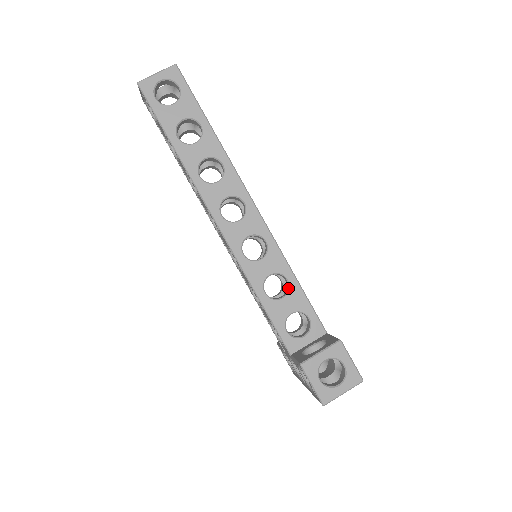
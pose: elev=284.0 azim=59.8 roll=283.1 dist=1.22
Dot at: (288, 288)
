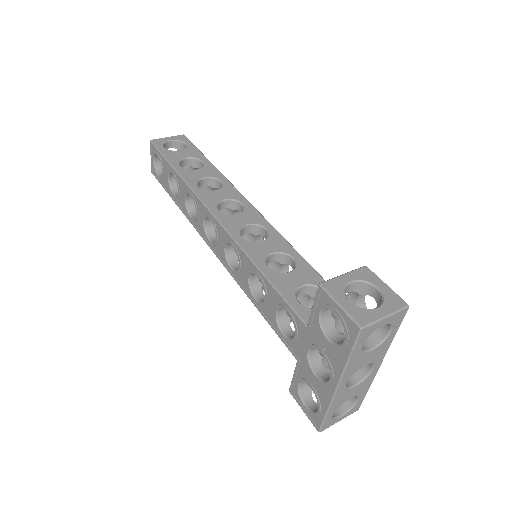
Dot at: (295, 265)
